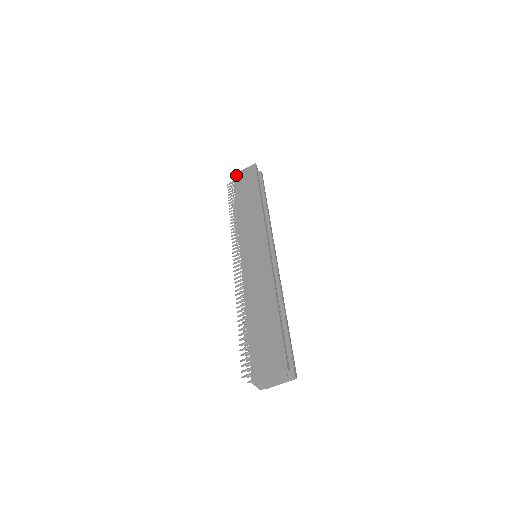
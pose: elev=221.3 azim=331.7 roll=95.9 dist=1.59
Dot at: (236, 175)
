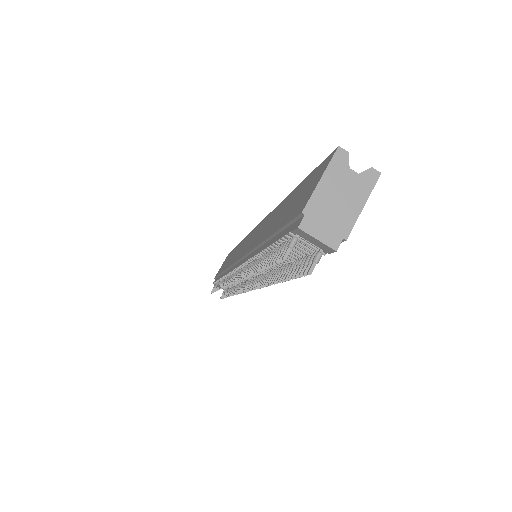
Dot at: occluded
